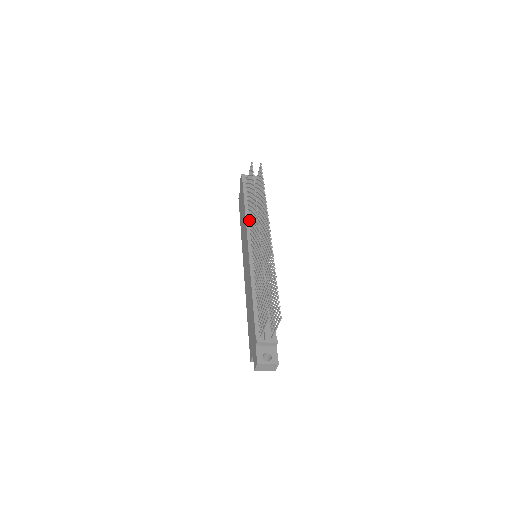
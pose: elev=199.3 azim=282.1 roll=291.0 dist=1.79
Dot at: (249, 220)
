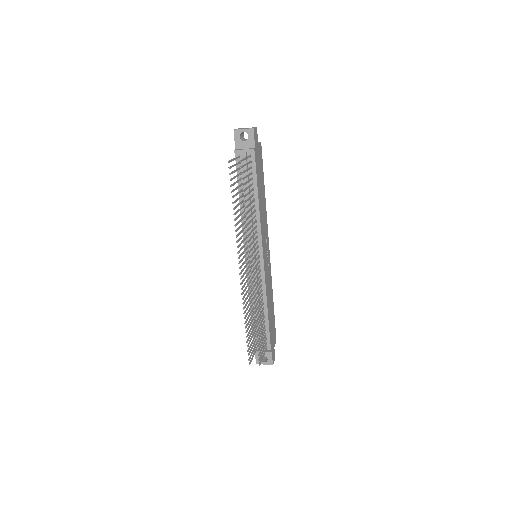
Dot at: (244, 216)
